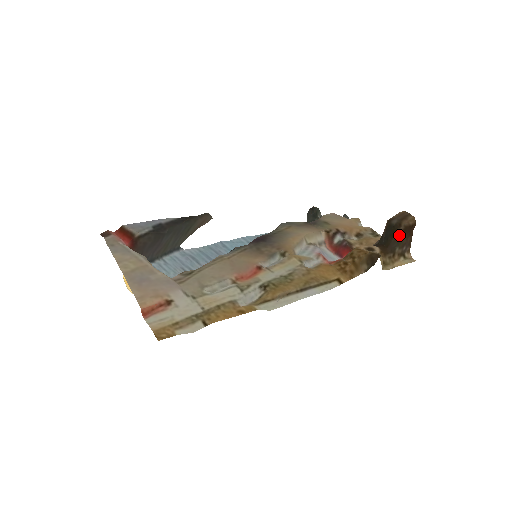
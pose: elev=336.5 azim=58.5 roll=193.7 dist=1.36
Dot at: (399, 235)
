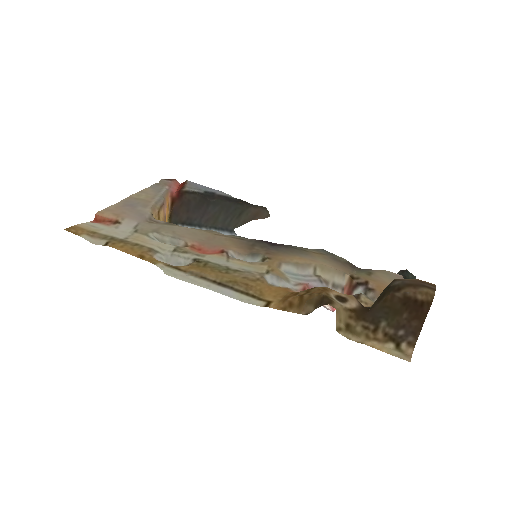
Dot at: (391, 303)
